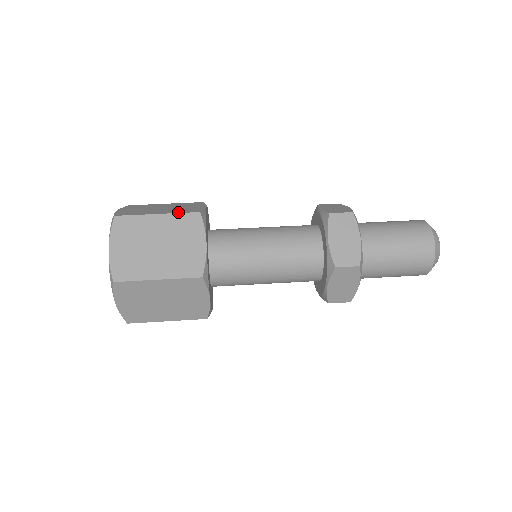
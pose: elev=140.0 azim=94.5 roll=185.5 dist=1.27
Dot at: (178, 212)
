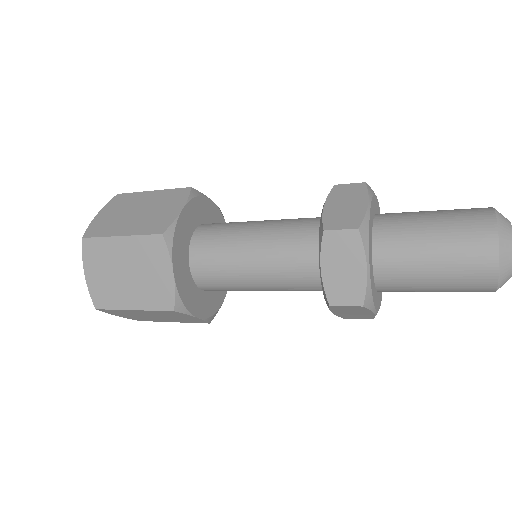
Dot at: occluded
